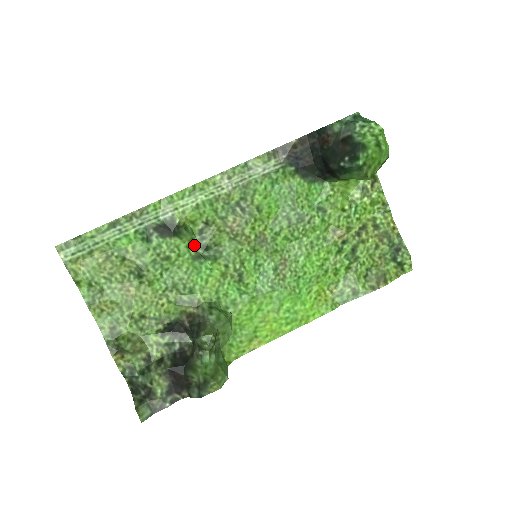
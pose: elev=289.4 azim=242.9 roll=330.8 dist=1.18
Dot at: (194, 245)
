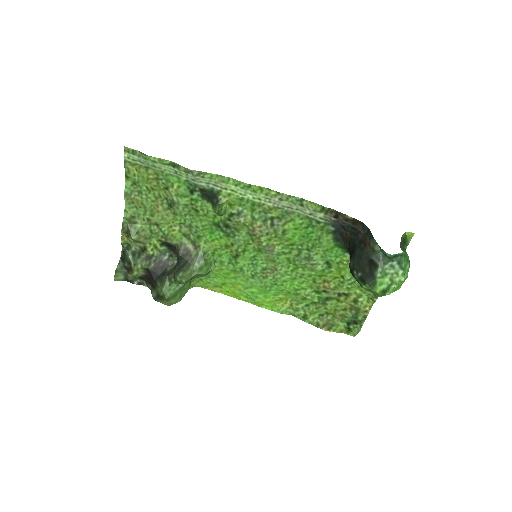
Dot at: (220, 218)
